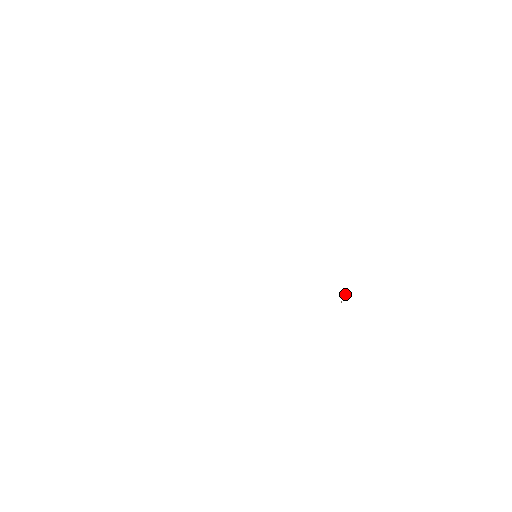
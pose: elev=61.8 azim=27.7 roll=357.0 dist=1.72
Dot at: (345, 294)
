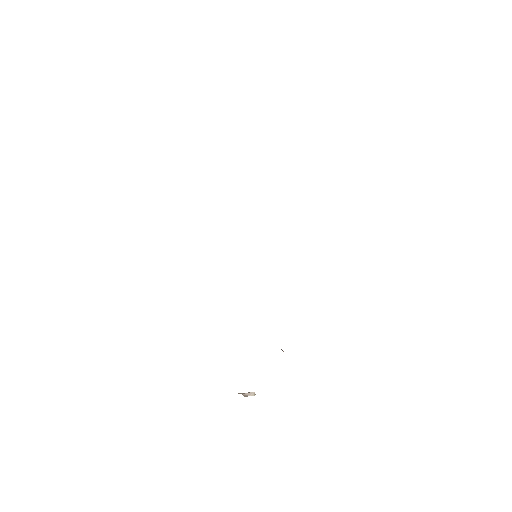
Dot at: (247, 396)
